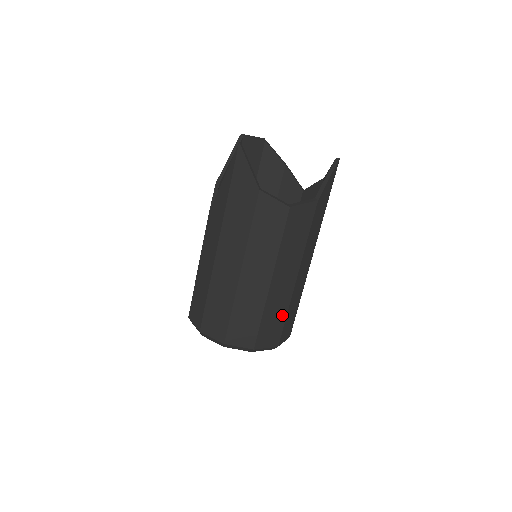
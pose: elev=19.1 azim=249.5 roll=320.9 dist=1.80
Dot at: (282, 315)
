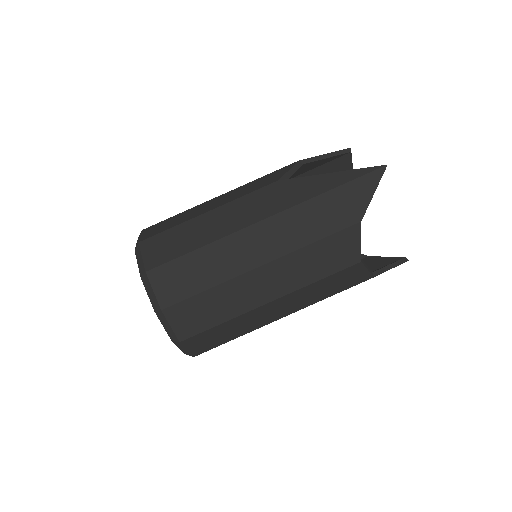
Dot at: (234, 335)
